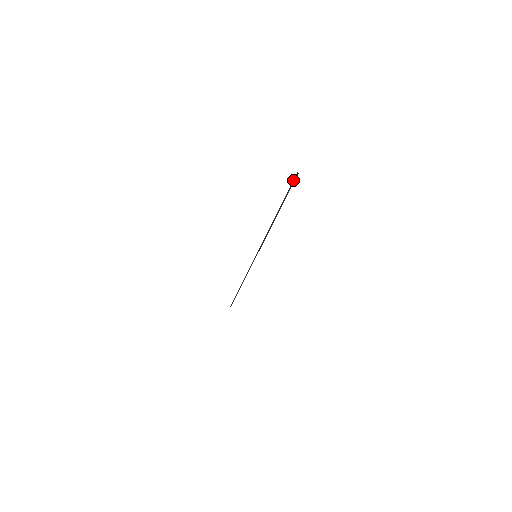
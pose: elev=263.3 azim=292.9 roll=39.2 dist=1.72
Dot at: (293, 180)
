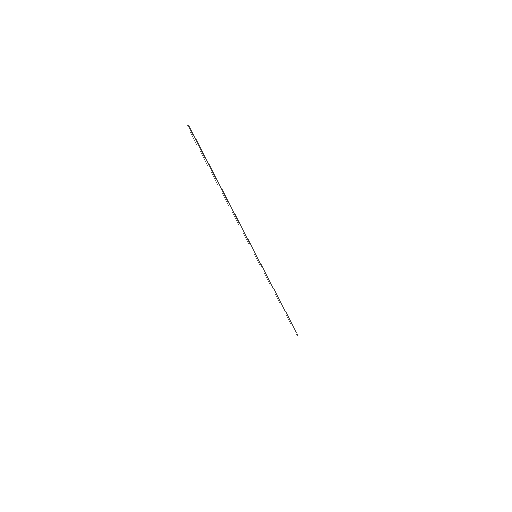
Dot at: occluded
